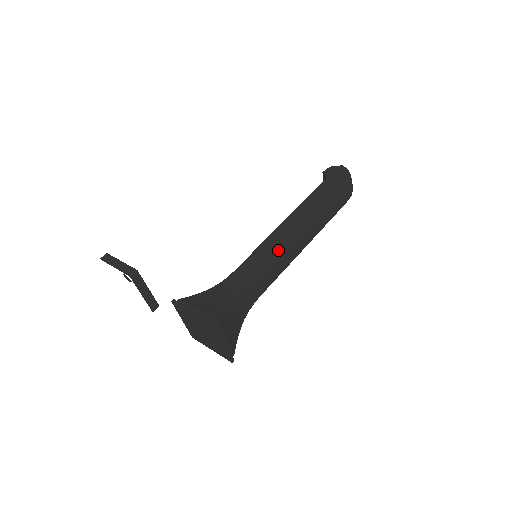
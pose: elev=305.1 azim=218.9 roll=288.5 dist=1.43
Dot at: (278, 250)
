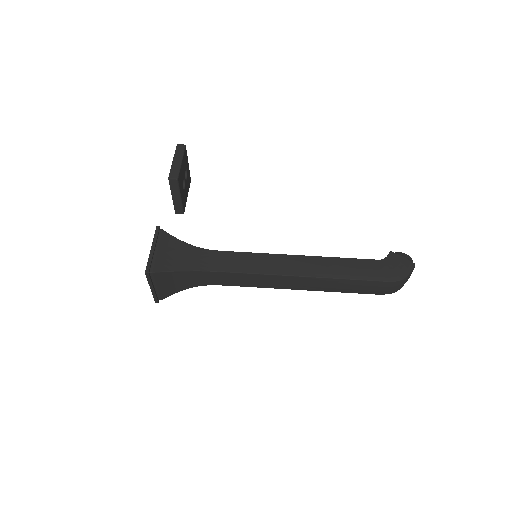
Dot at: (262, 271)
